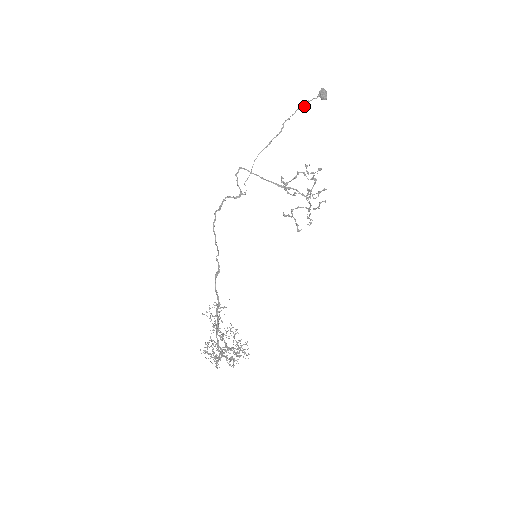
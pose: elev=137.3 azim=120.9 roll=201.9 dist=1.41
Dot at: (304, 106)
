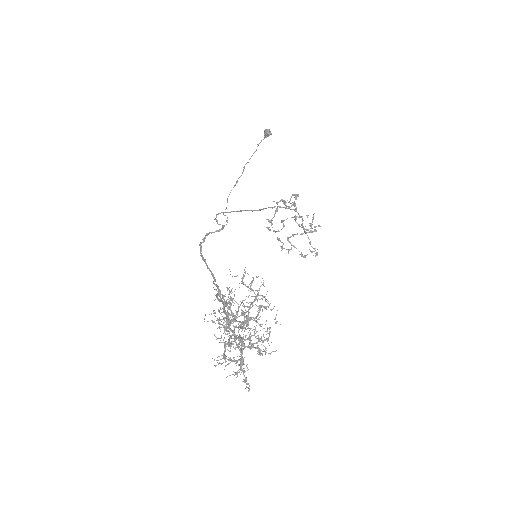
Dot at: (256, 150)
